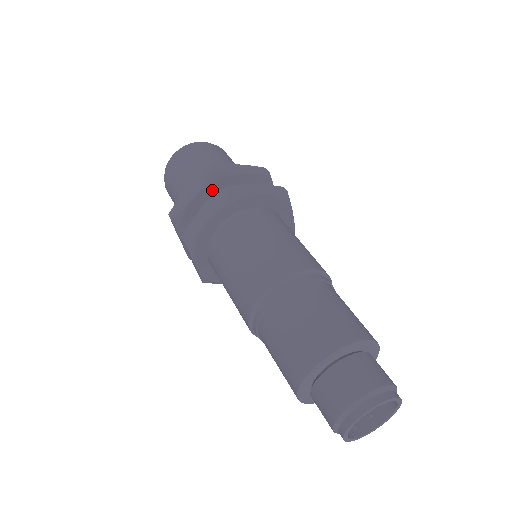
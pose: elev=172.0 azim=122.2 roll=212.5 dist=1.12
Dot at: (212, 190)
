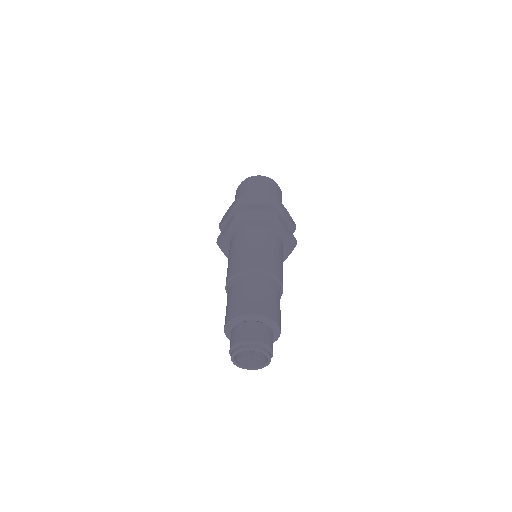
Dot at: occluded
